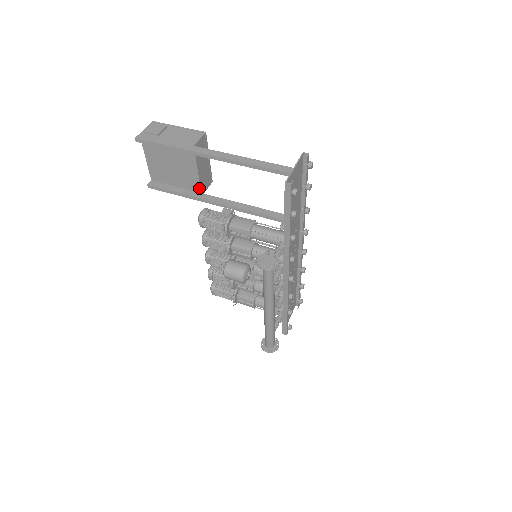
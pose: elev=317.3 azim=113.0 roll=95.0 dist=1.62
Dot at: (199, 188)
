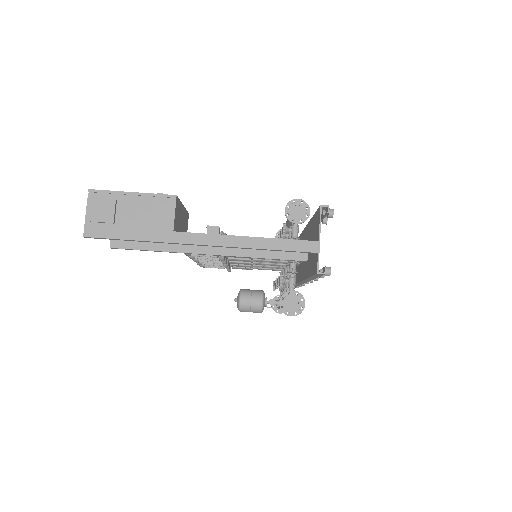
Dot at: occluded
